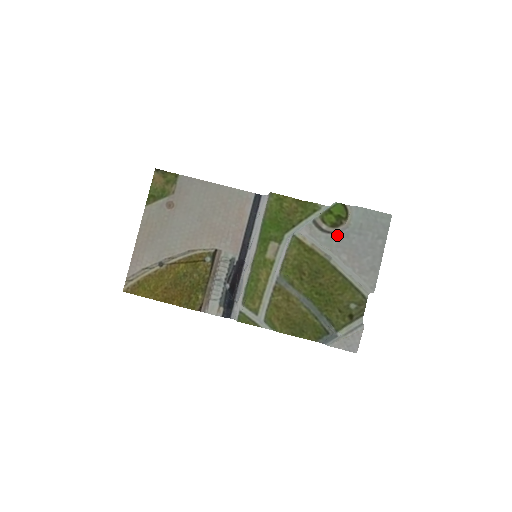
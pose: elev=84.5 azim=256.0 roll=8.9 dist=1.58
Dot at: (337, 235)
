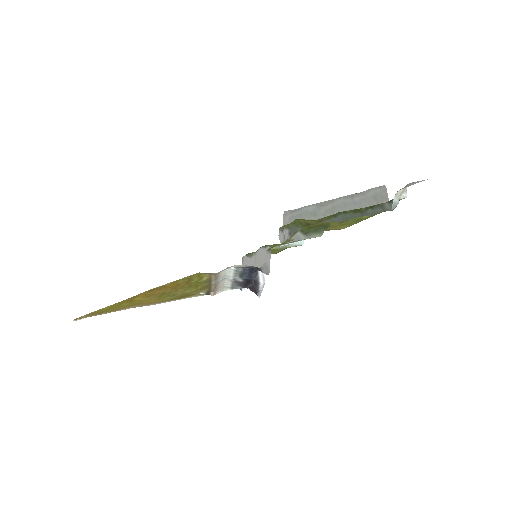
Dot at: occluded
